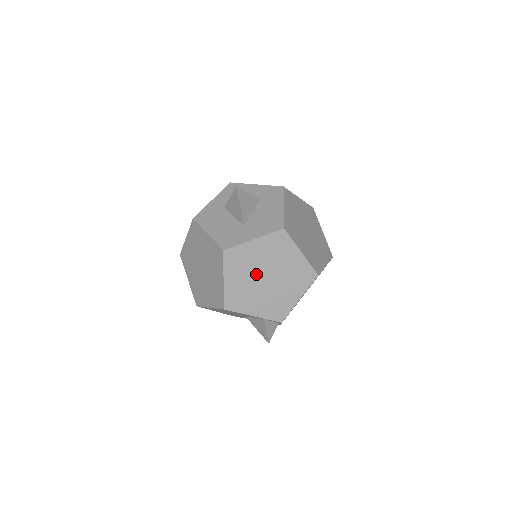
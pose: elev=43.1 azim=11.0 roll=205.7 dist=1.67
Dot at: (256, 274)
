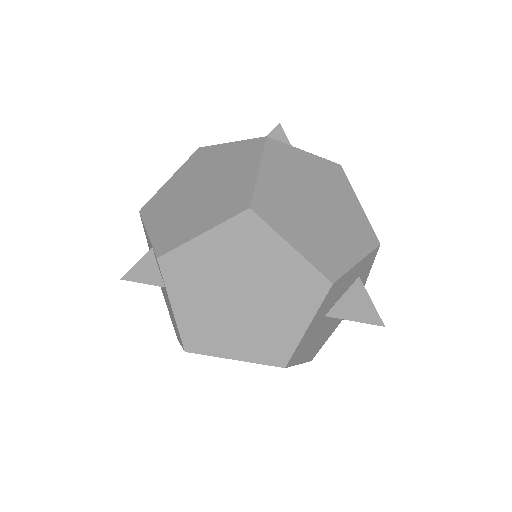
Dot at: (197, 181)
